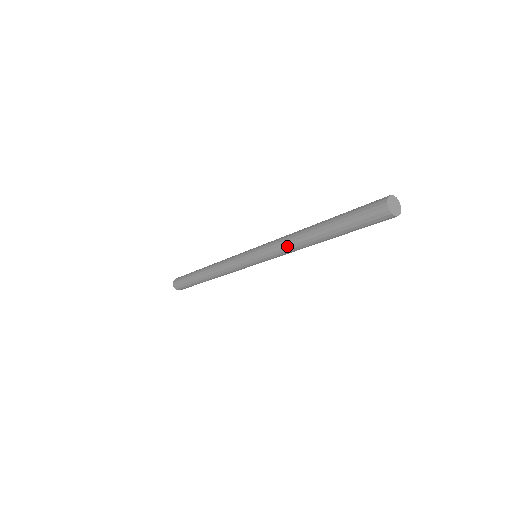
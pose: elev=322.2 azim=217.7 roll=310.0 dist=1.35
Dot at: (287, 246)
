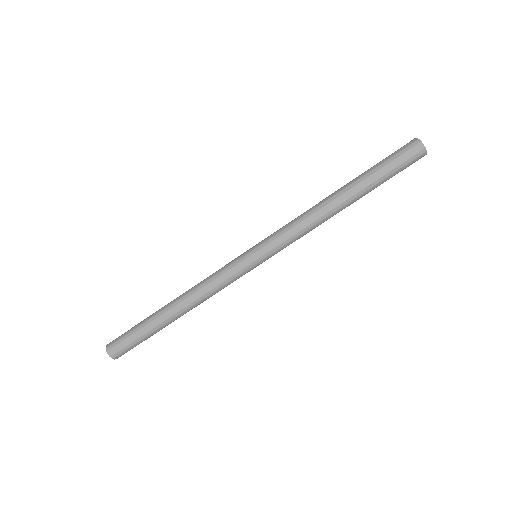
Dot at: (306, 217)
